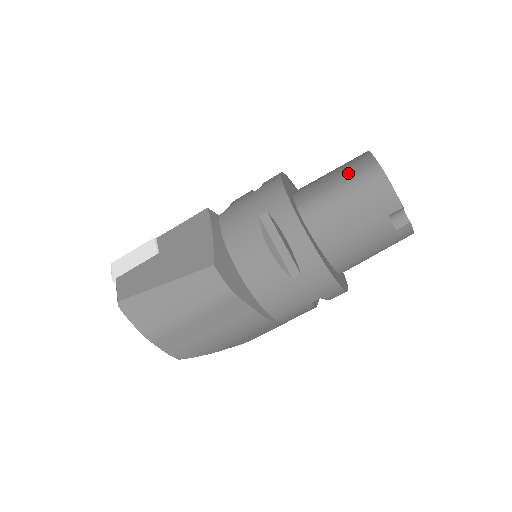
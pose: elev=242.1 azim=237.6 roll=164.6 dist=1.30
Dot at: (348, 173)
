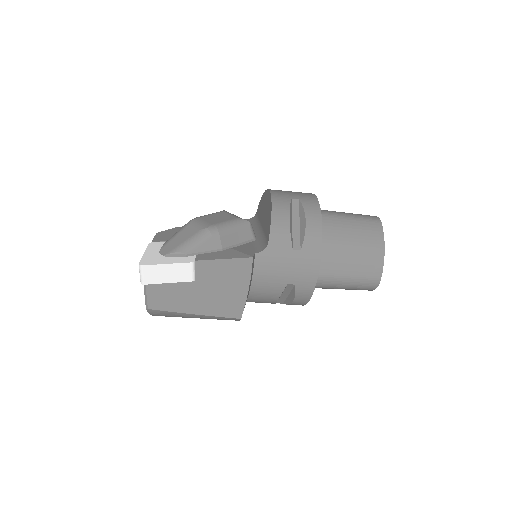
Dot at: (361, 272)
